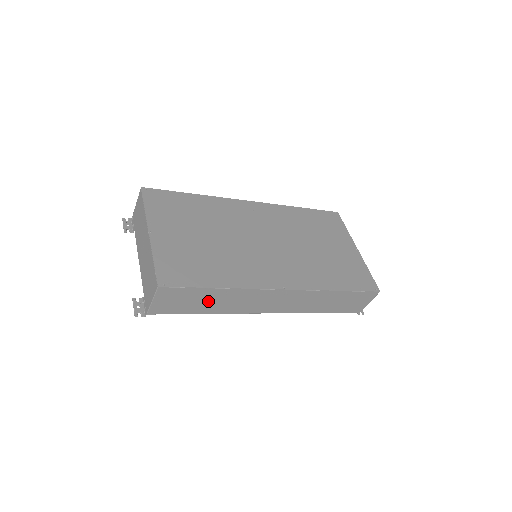
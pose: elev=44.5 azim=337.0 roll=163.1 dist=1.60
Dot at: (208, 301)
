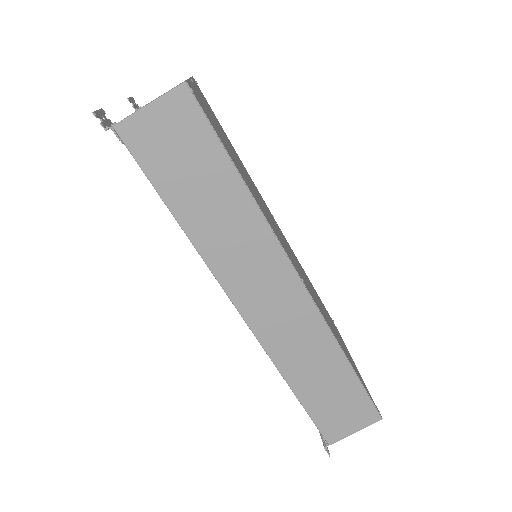
Dot at: (207, 195)
